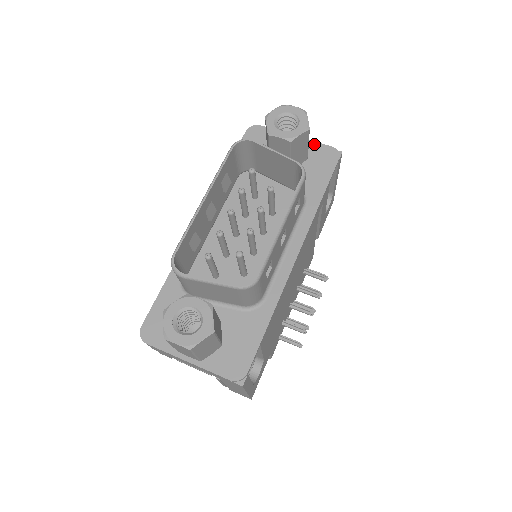
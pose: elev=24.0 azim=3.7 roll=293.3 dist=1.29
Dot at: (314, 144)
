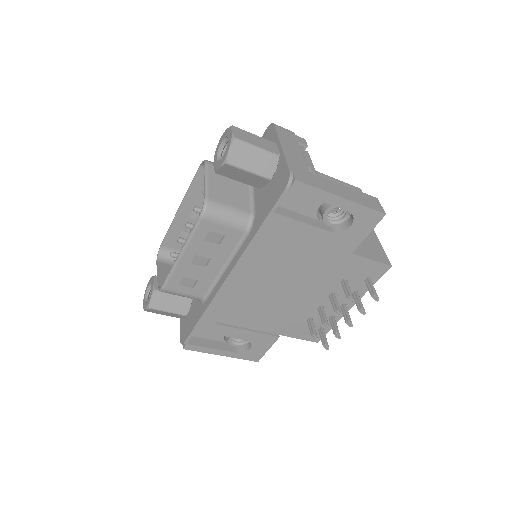
Dot at: (283, 162)
